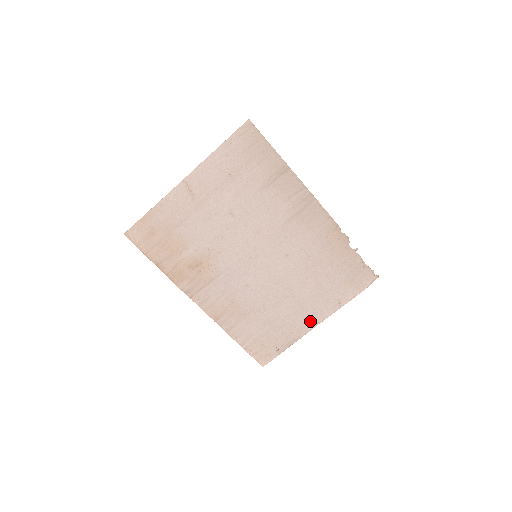
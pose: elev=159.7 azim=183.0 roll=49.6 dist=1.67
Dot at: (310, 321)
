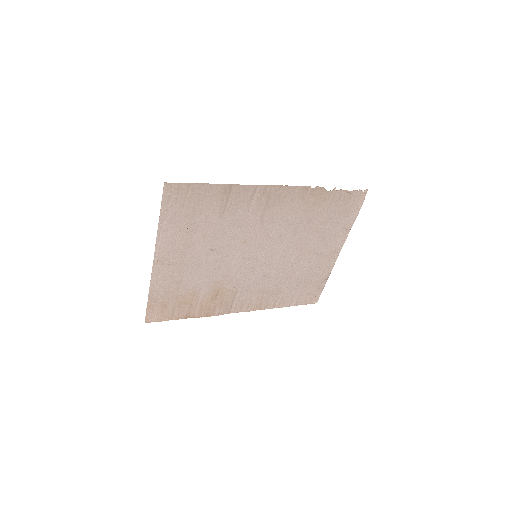
Dot at: (331, 256)
